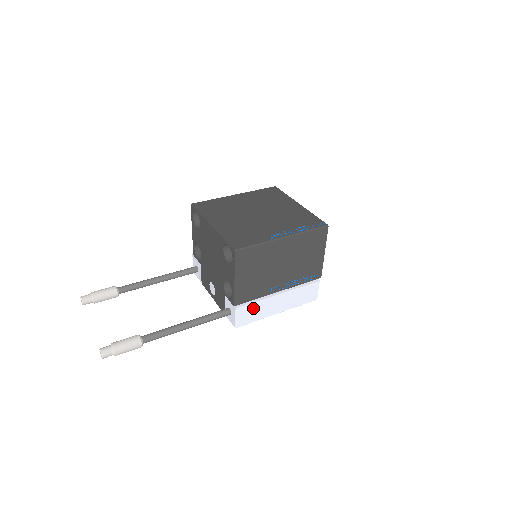
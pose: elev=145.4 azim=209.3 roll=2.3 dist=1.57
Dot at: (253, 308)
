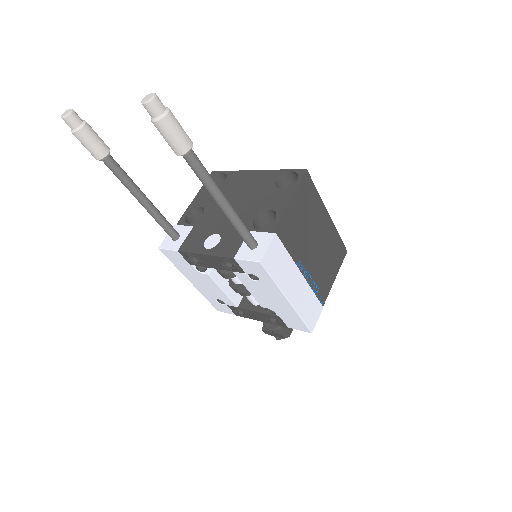
Dot at: (282, 258)
